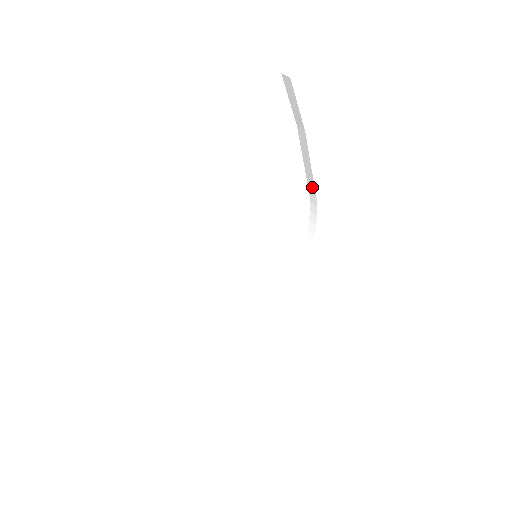
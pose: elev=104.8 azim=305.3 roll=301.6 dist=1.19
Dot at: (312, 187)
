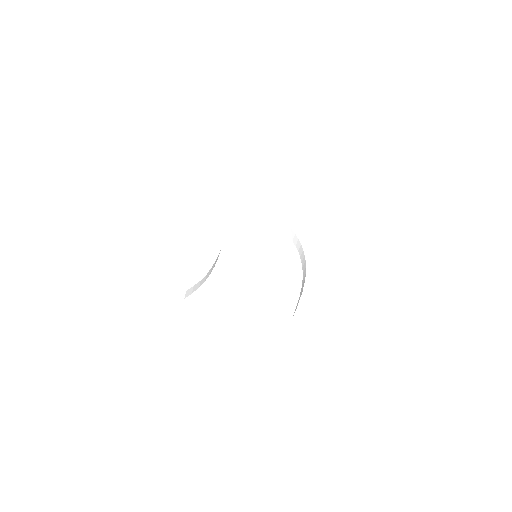
Dot at: (290, 231)
